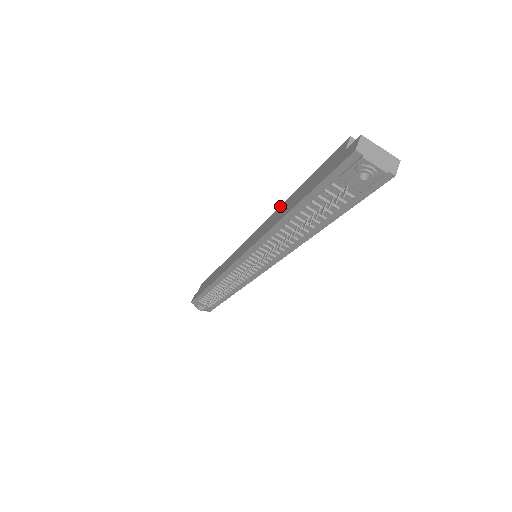
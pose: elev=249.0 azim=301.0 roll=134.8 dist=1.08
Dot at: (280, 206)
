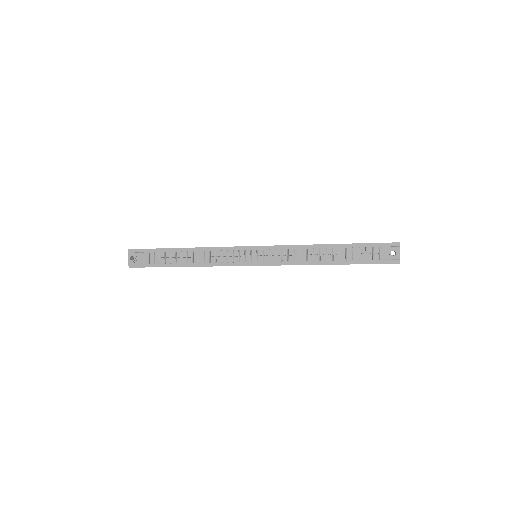
Dot at: occluded
